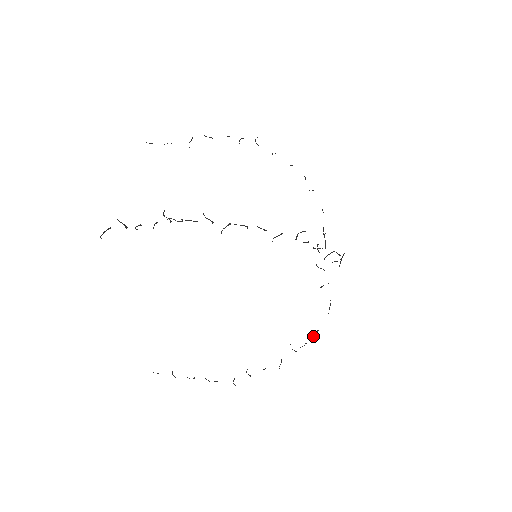
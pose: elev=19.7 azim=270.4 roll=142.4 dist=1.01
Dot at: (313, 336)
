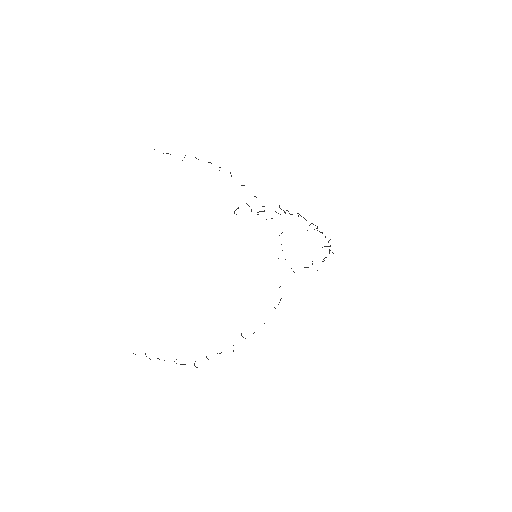
Dot at: occluded
